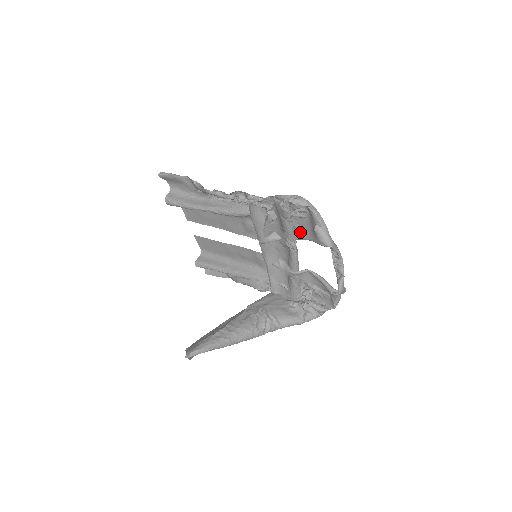
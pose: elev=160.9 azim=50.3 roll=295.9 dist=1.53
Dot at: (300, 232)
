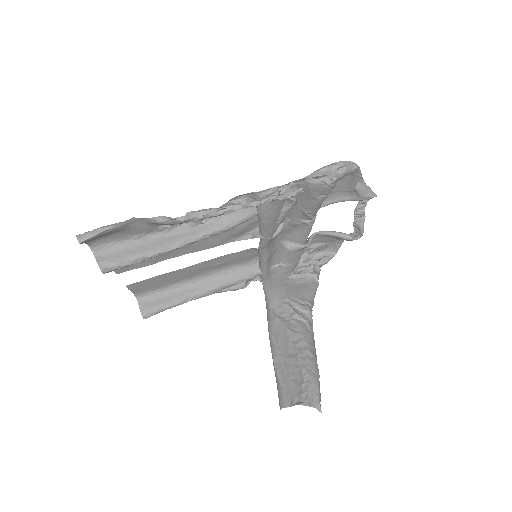
Dot at: occluded
